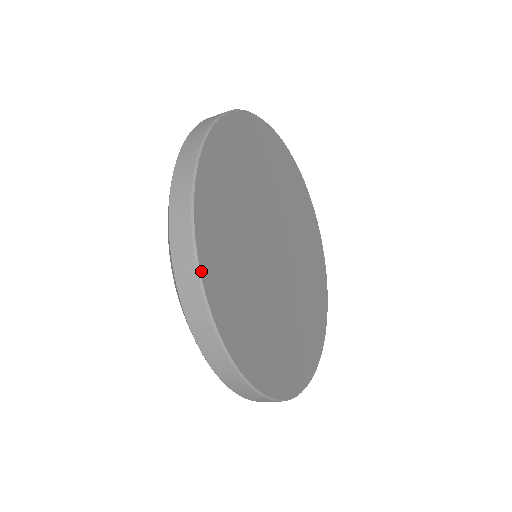
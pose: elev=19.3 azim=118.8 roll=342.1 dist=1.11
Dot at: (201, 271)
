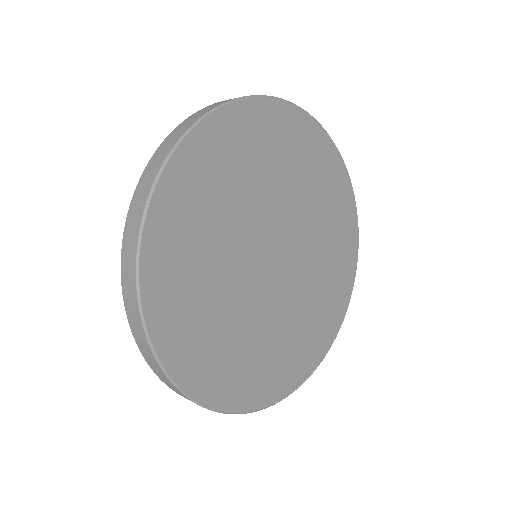
Dot at: (156, 190)
